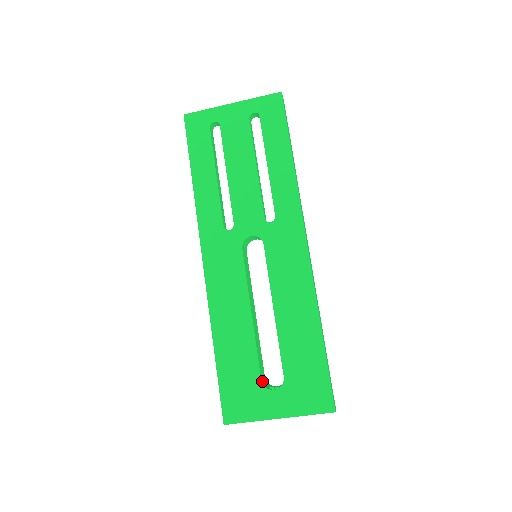
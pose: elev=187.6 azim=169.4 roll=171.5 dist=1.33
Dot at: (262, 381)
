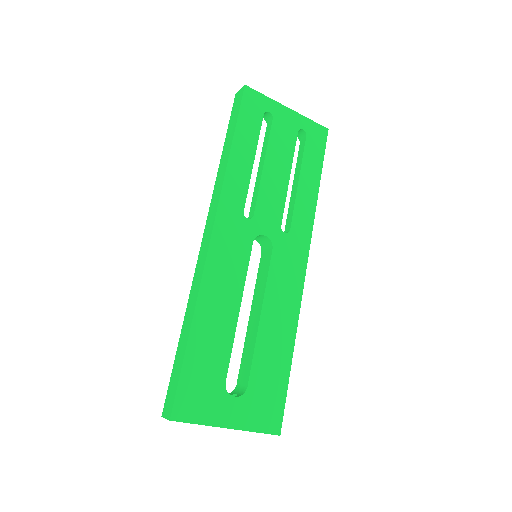
Dot at: (223, 384)
